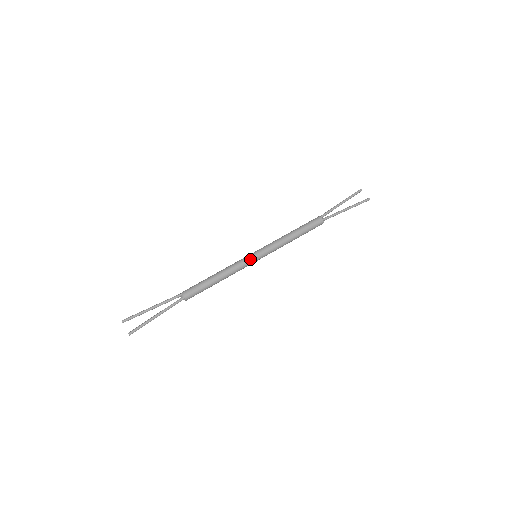
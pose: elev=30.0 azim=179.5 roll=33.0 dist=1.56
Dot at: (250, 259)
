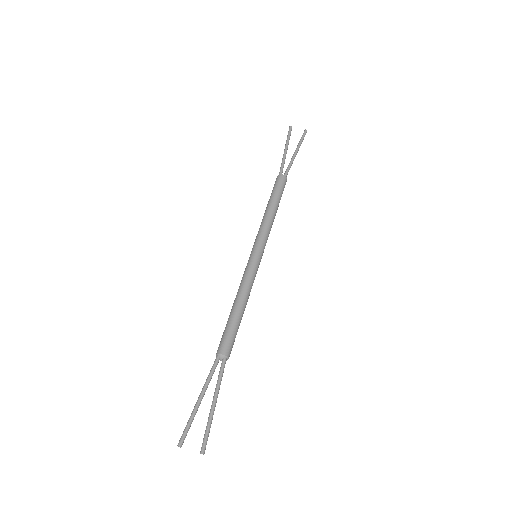
Dot at: (255, 263)
